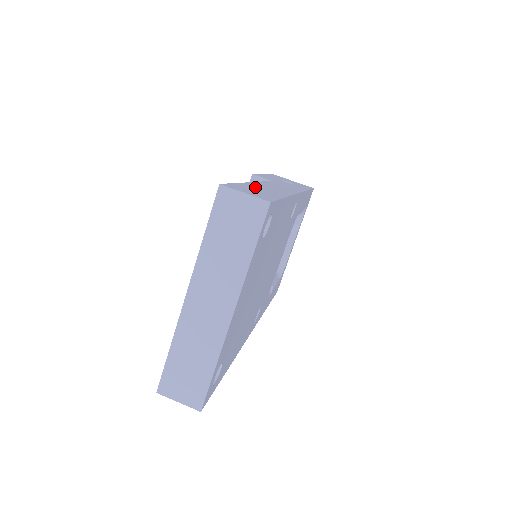
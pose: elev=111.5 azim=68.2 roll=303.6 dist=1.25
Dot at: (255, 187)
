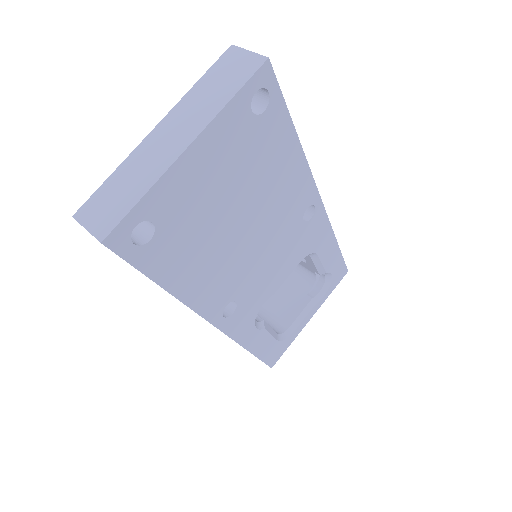
Dot at: occluded
